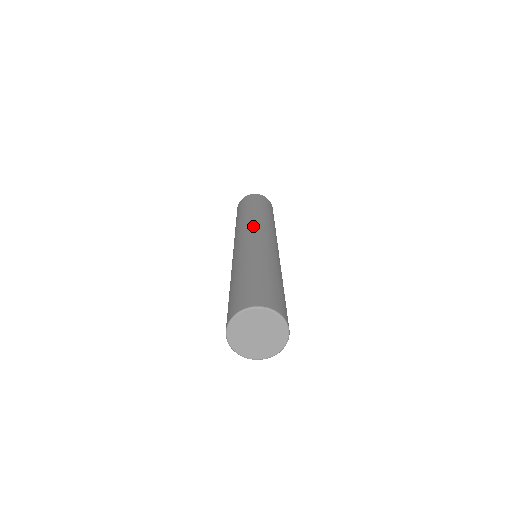
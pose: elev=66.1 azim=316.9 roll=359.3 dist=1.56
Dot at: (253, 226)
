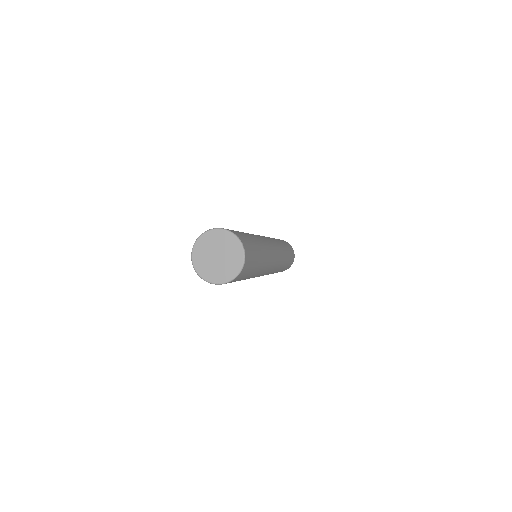
Dot at: occluded
